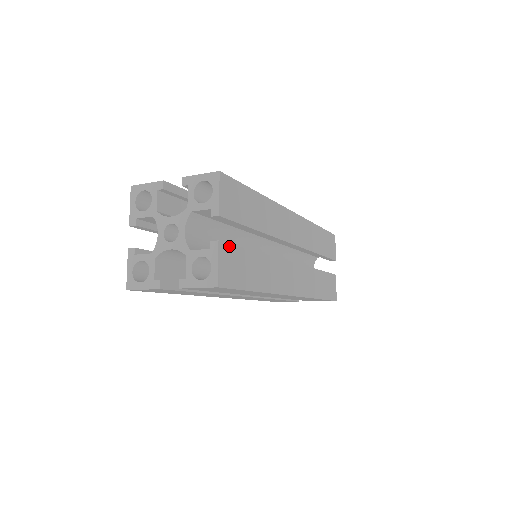
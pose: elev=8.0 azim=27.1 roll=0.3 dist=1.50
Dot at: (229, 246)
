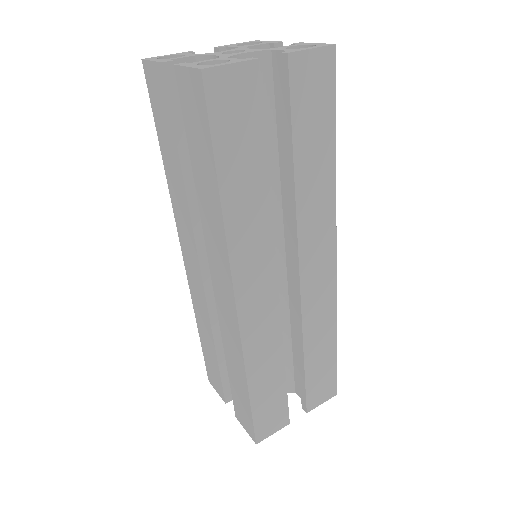
Dot at: occluded
